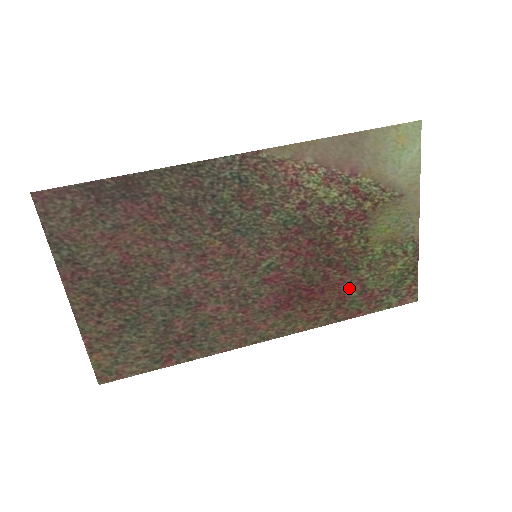
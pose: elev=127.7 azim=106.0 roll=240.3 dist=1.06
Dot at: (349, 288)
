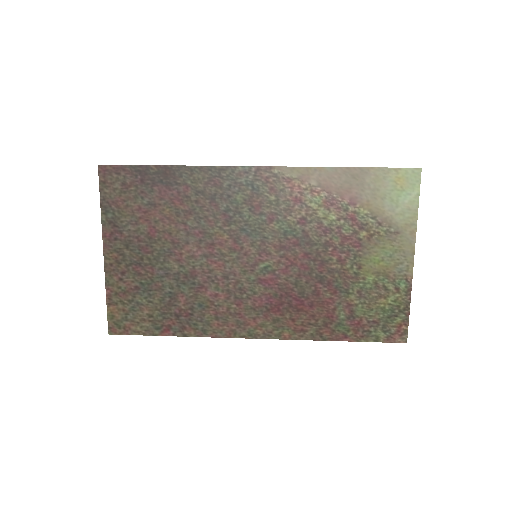
Dot at: (338, 309)
